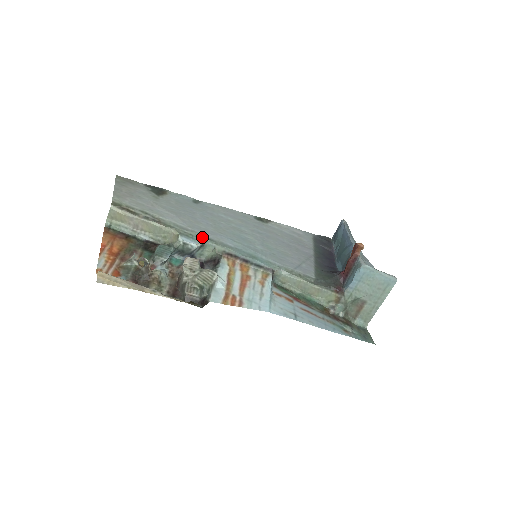
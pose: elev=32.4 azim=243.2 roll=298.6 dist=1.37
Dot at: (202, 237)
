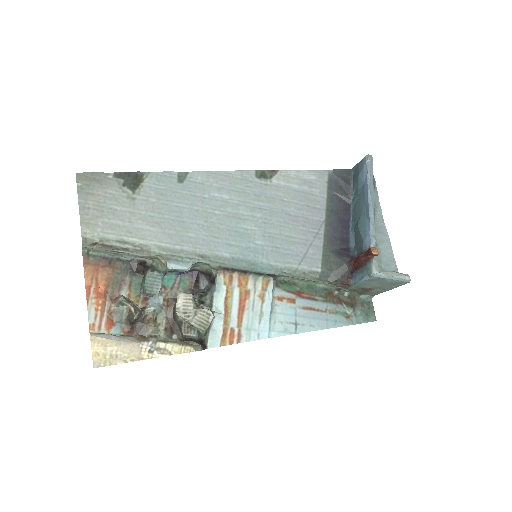
Dot at: (193, 256)
